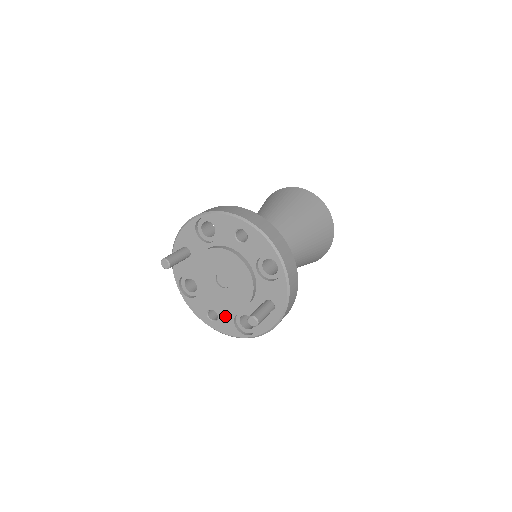
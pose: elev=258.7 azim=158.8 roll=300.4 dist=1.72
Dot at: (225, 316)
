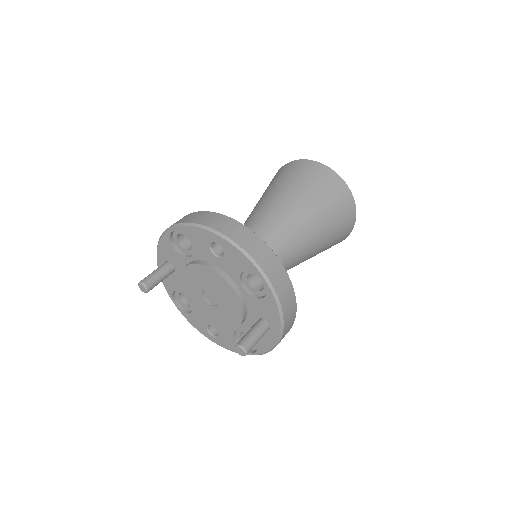
Dot at: (224, 332)
